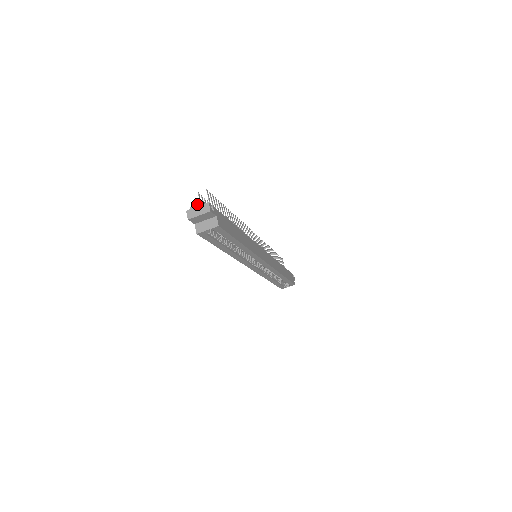
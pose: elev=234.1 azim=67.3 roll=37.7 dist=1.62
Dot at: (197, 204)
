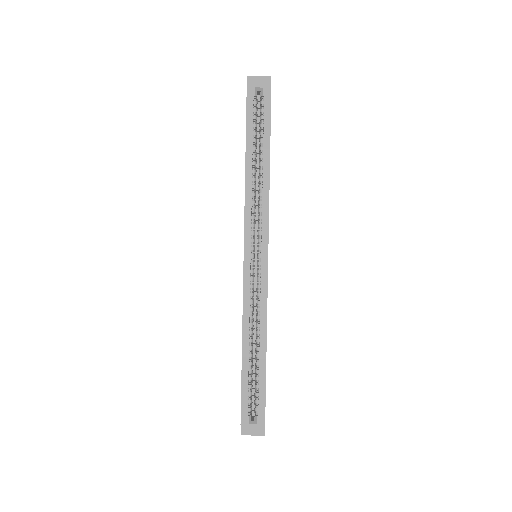
Dot at: occluded
